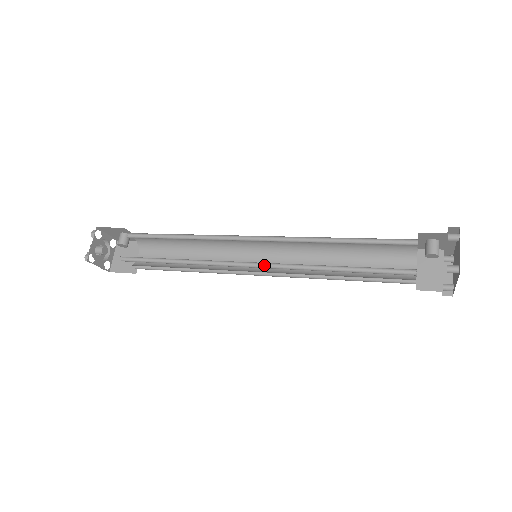
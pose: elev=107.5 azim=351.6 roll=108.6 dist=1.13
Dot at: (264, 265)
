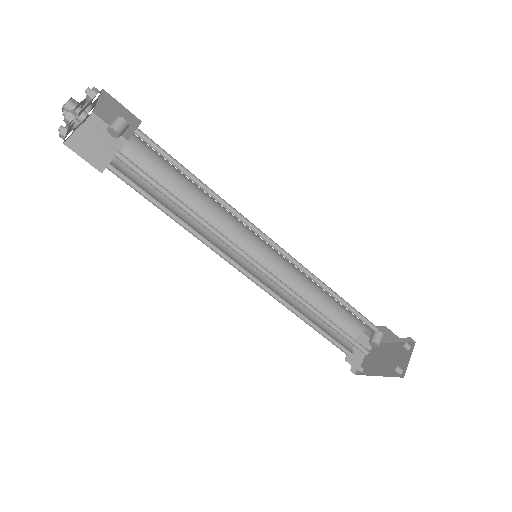
Dot at: (268, 274)
